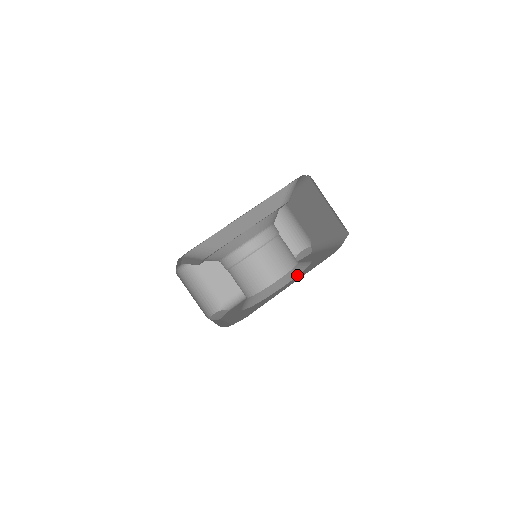
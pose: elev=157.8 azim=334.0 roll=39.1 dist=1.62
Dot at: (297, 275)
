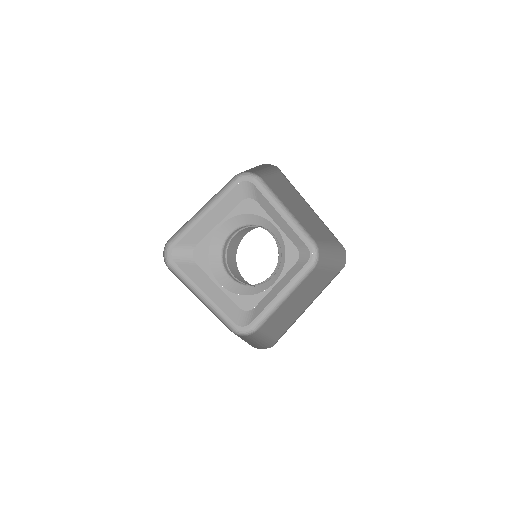
Dot at: occluded
